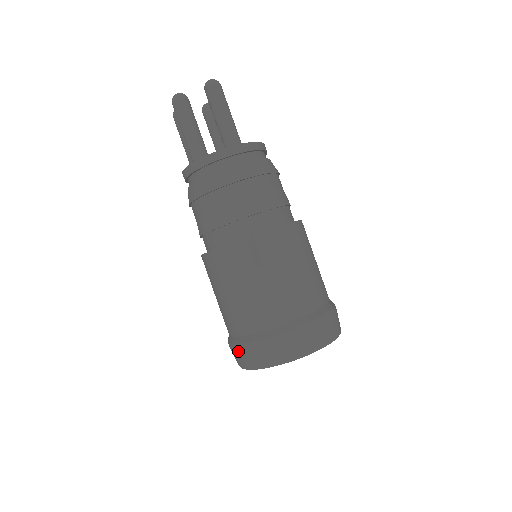
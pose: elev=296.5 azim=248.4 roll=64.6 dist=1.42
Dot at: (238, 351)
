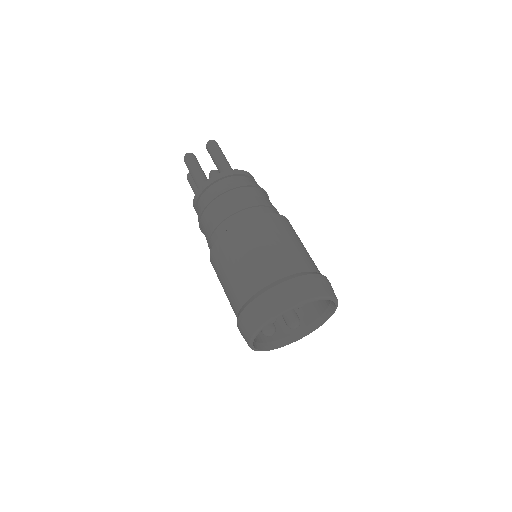
Dot at: (244, 319)
